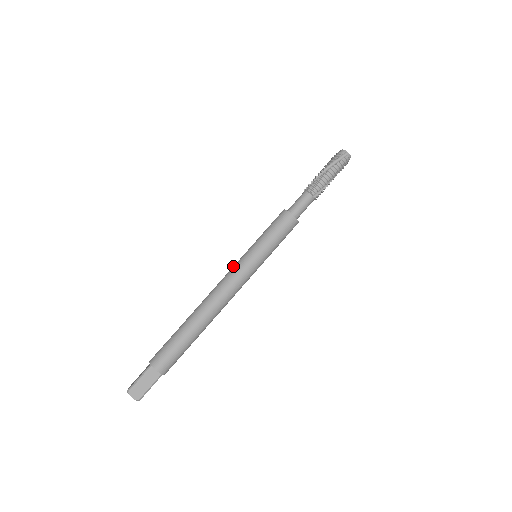
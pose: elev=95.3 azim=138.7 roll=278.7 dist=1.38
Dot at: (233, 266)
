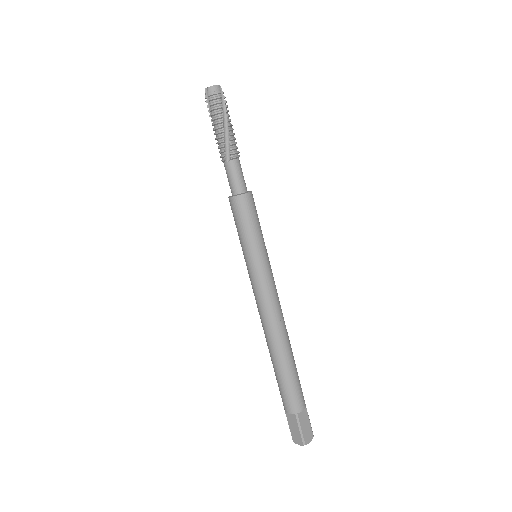
Dot at: occluded
